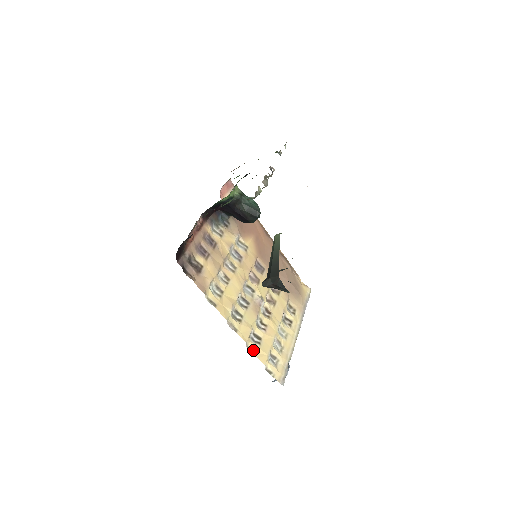
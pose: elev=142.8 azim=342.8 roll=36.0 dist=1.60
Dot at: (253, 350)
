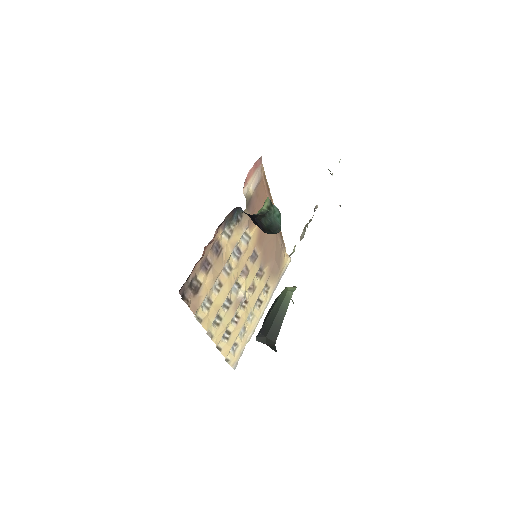
Dot at: (220, 347)
